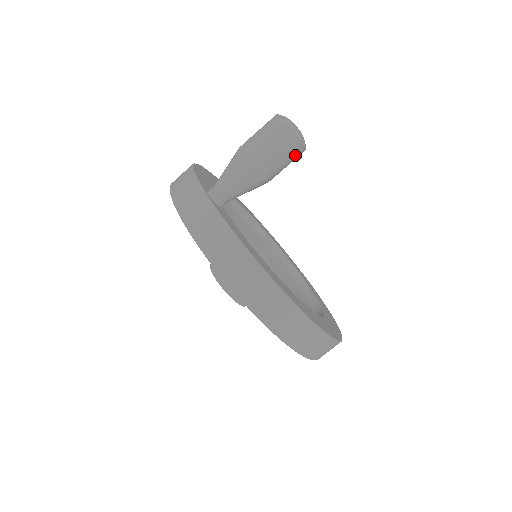
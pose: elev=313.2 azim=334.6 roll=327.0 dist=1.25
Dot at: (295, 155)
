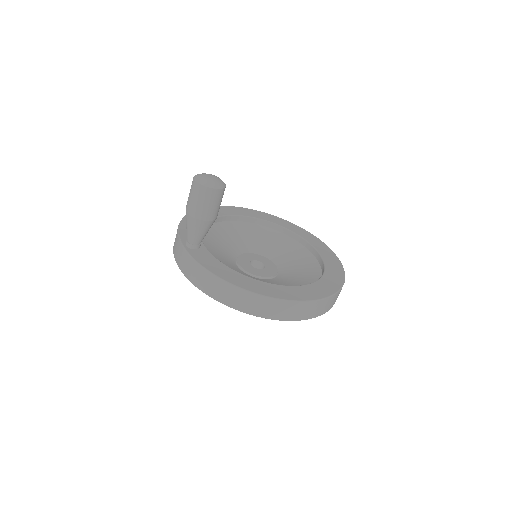
Dot at: (218, 197)
